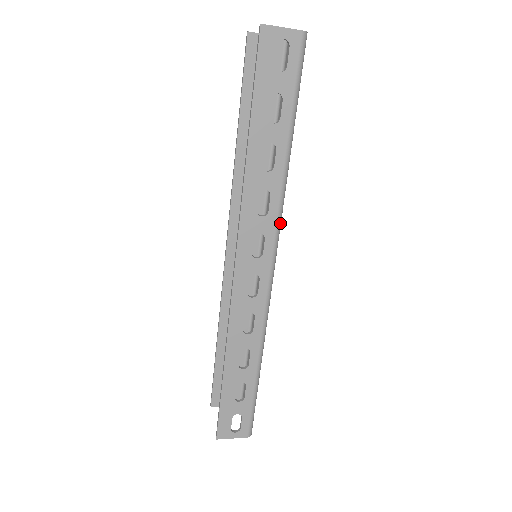
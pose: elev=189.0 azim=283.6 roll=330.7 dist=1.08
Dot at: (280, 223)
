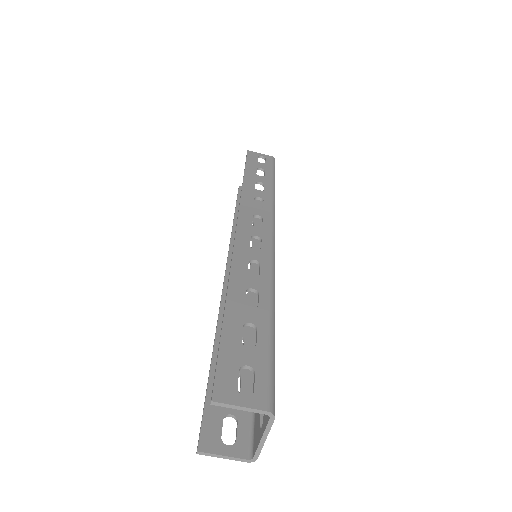
Dot at: (274, 217)
